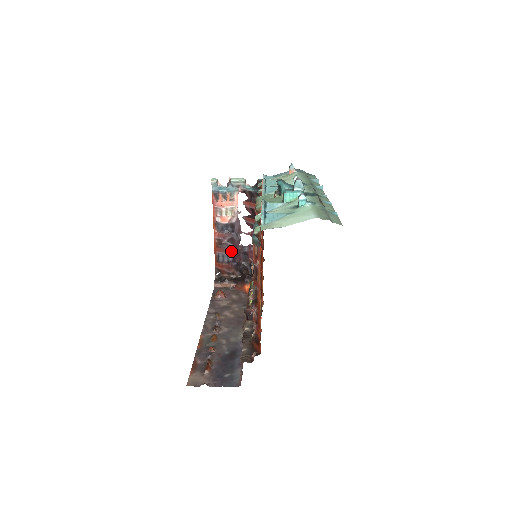
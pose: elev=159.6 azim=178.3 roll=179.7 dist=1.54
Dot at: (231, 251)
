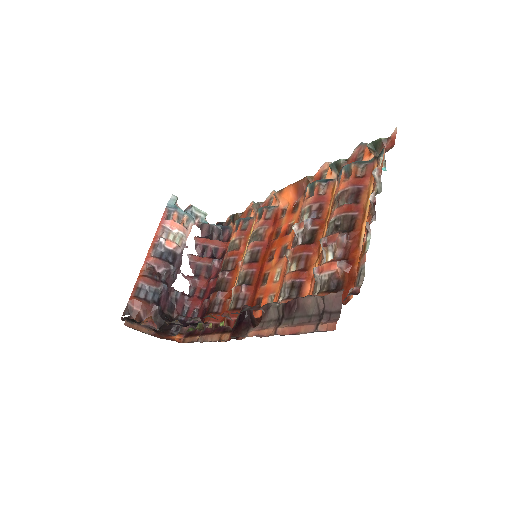
Dot at: (163, 286)
